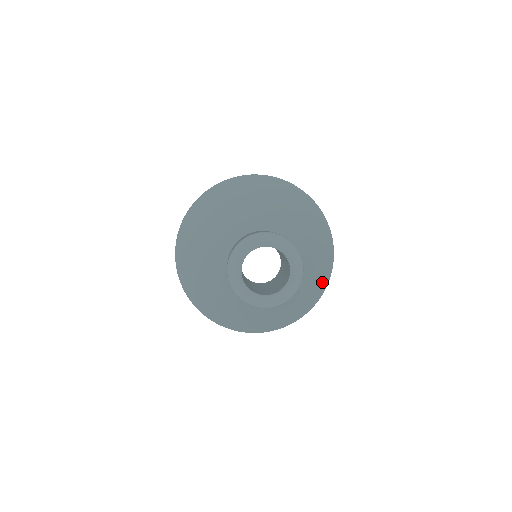
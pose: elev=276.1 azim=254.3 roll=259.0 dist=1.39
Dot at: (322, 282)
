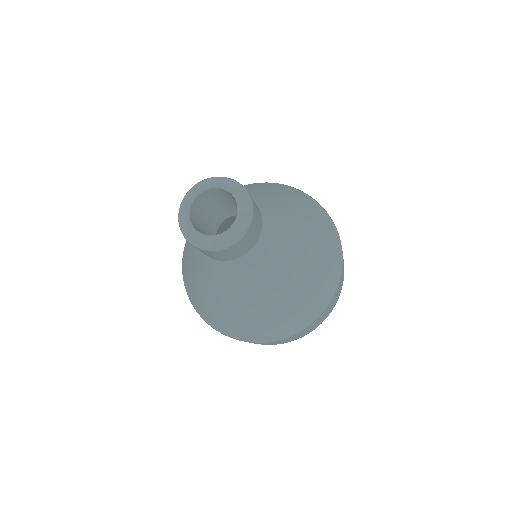
Dot at: (323, 228)
